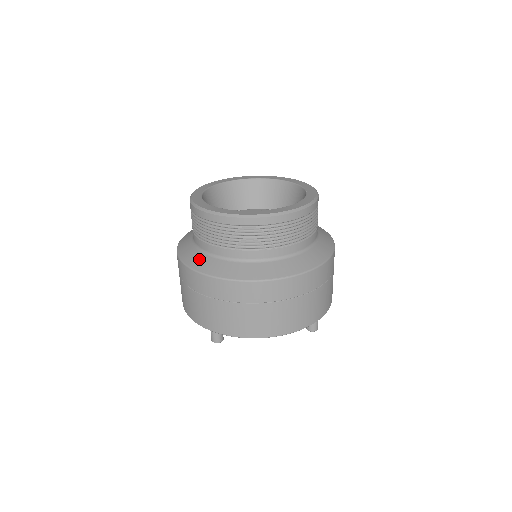
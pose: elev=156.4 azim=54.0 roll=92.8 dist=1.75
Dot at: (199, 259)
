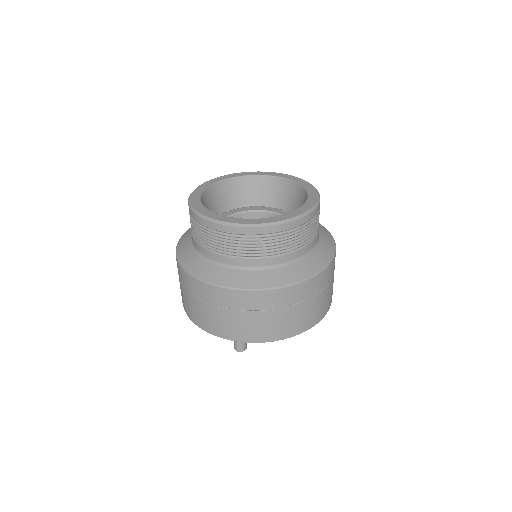
Dot at: (220, 274)
